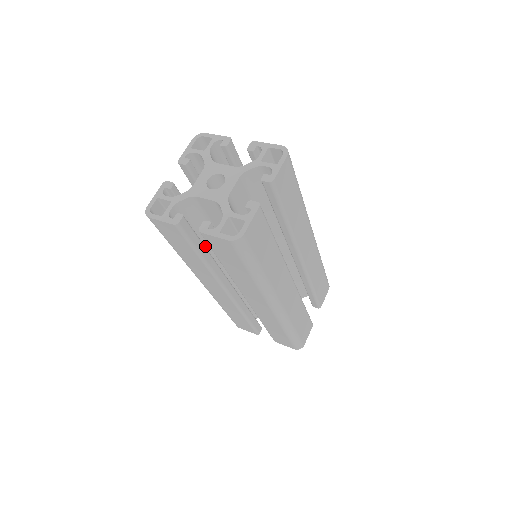
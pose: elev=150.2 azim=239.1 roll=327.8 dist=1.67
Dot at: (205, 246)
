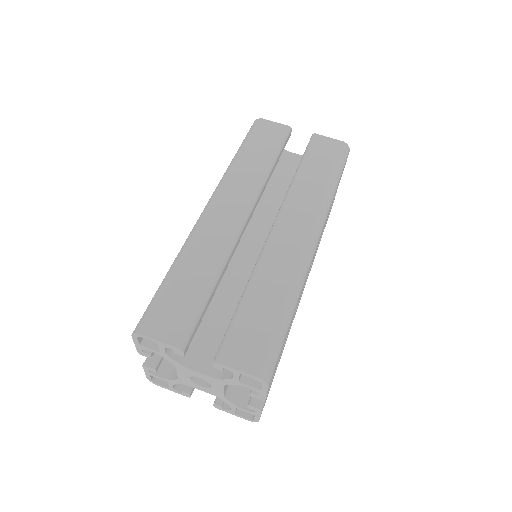
Dot at: occluded
